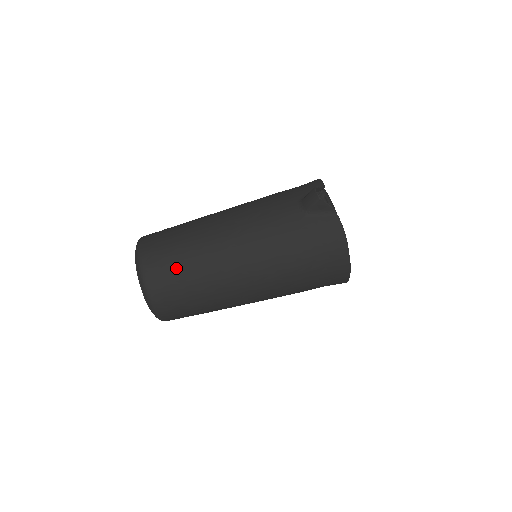
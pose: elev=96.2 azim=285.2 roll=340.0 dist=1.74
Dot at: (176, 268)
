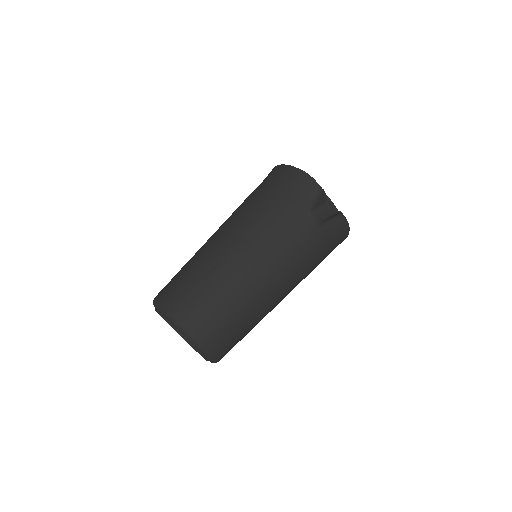
Dot at: (234, 329)
